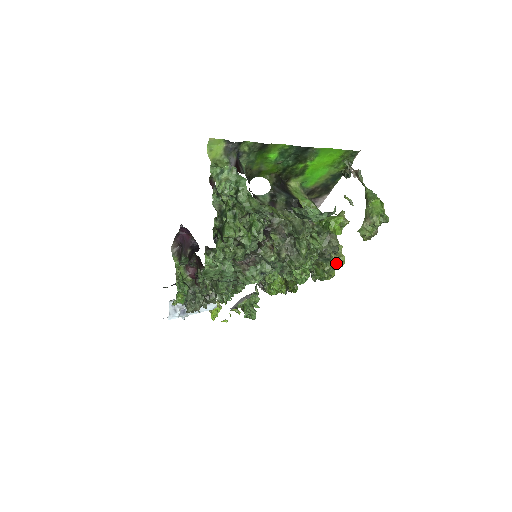
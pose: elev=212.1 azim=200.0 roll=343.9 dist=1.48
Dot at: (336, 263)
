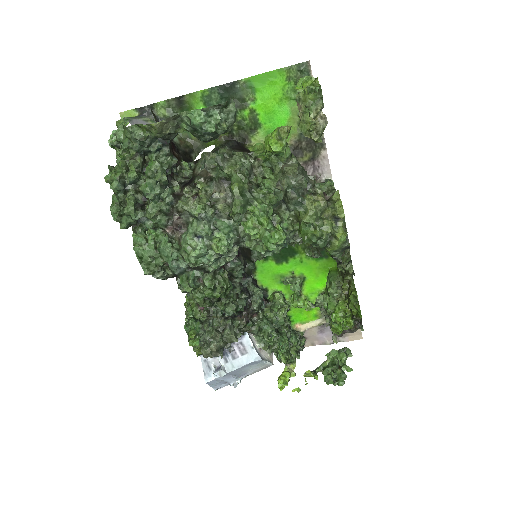
Dot at: (333, 214)
